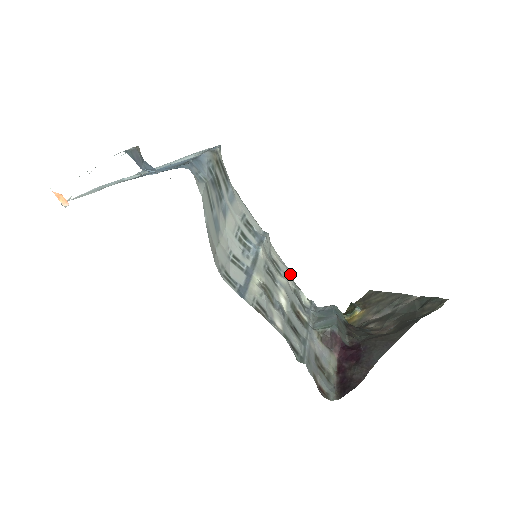
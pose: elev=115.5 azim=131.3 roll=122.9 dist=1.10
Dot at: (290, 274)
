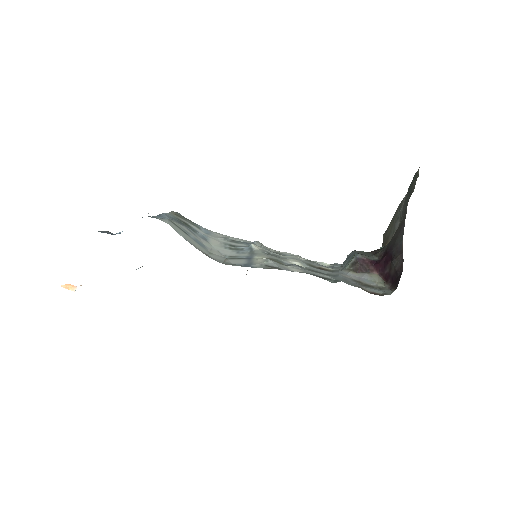
Dot at: (299, 256)
